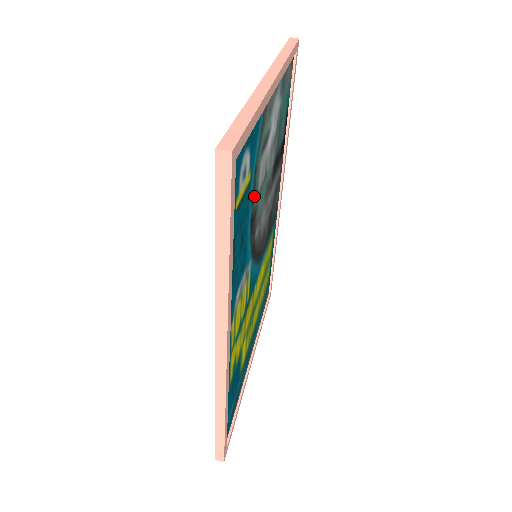
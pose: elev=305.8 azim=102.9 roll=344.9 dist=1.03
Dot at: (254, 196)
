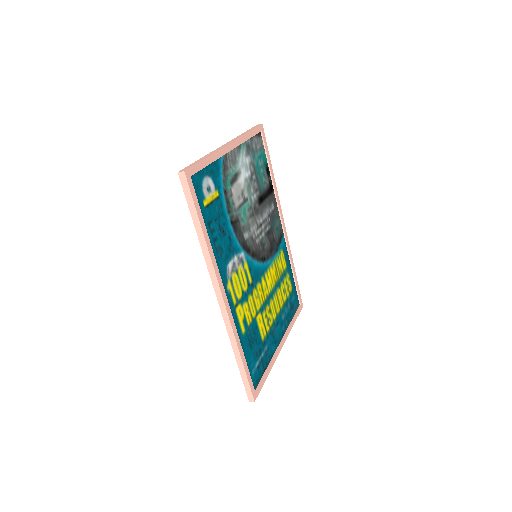
Dot at: (230, 208)
